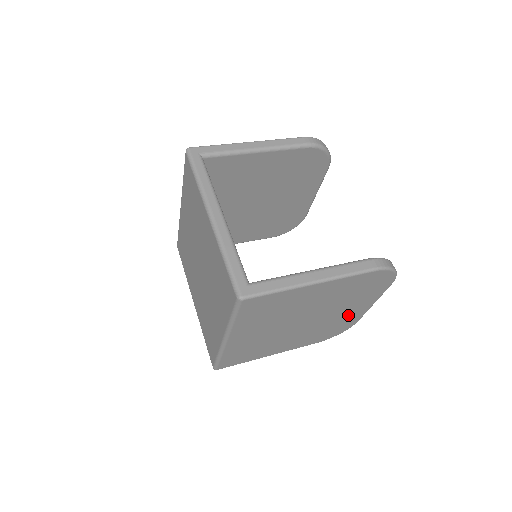
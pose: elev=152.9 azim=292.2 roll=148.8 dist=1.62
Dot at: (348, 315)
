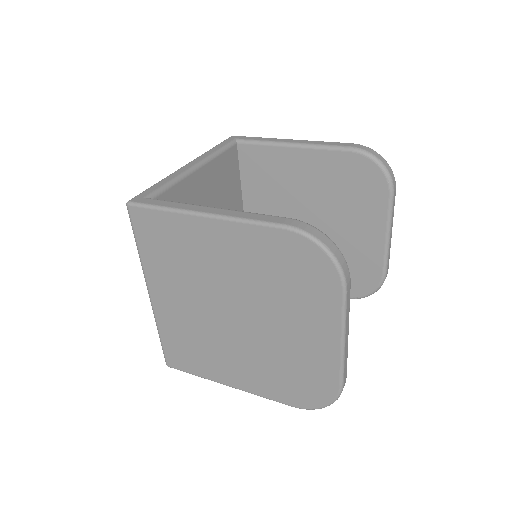
Dot at: (307, 349)
